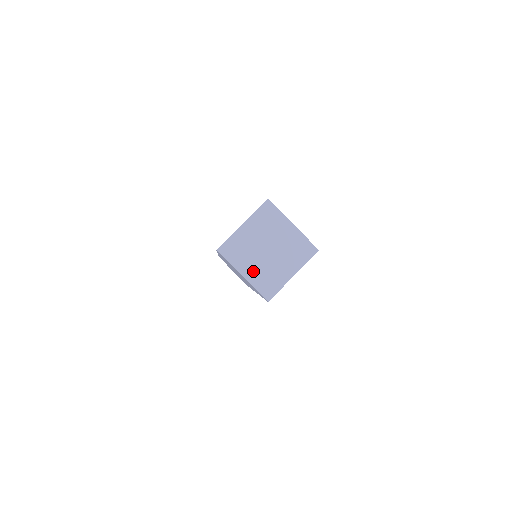
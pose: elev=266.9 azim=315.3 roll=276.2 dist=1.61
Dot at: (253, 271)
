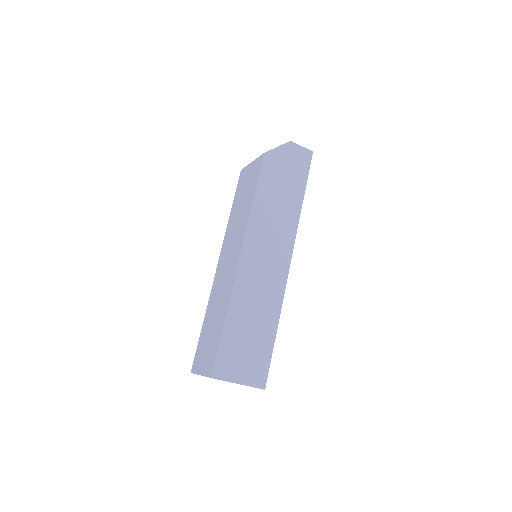
Dot at: occluded
